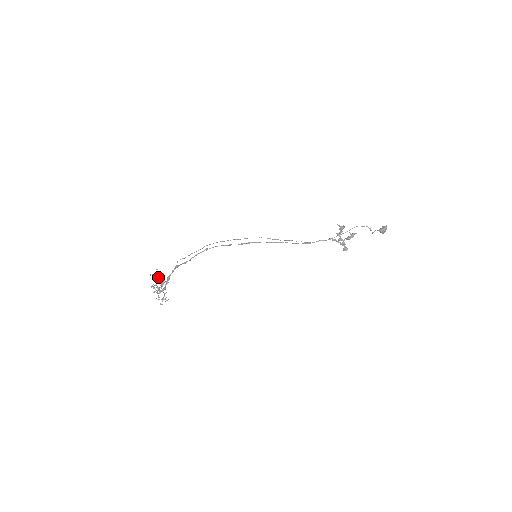
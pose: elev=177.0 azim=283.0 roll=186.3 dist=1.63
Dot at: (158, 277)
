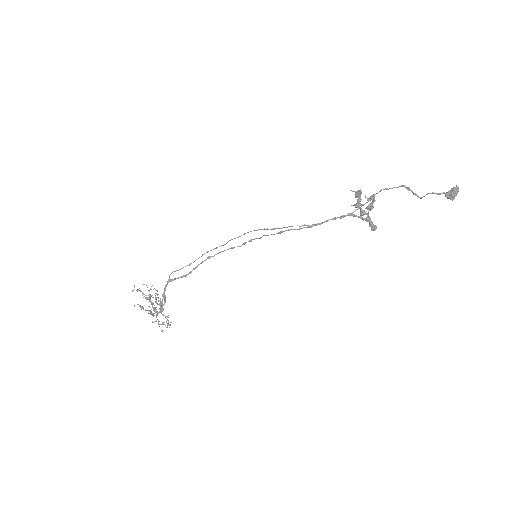
Dot at: (151, 295)
